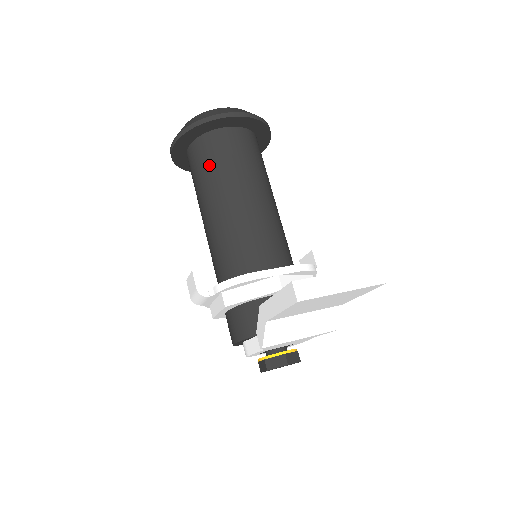
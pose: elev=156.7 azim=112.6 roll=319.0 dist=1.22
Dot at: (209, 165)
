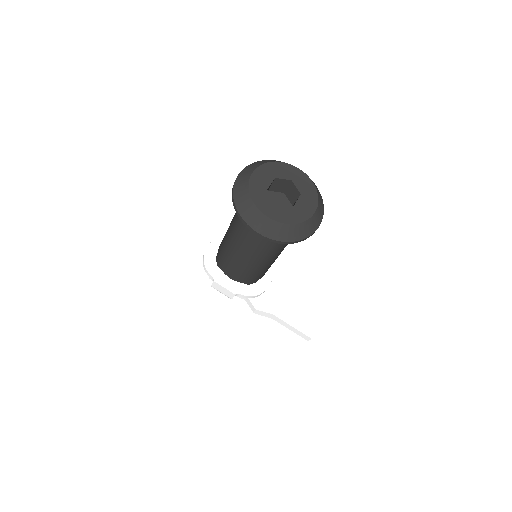
Dot at: (278, 245)
